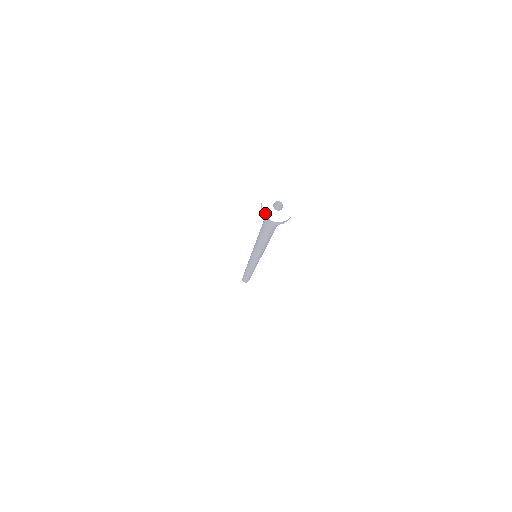
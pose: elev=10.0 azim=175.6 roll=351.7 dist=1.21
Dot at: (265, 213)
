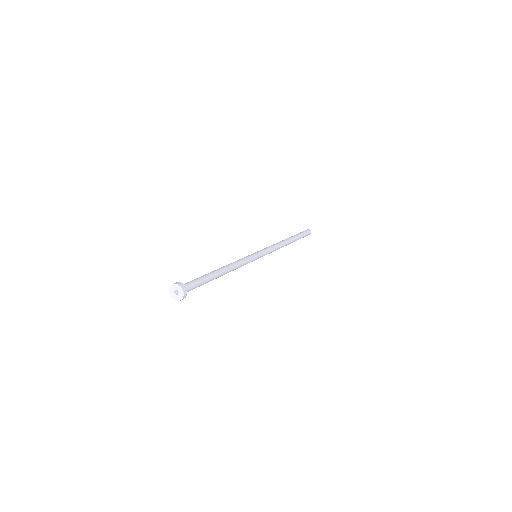
Dot at: occluded
